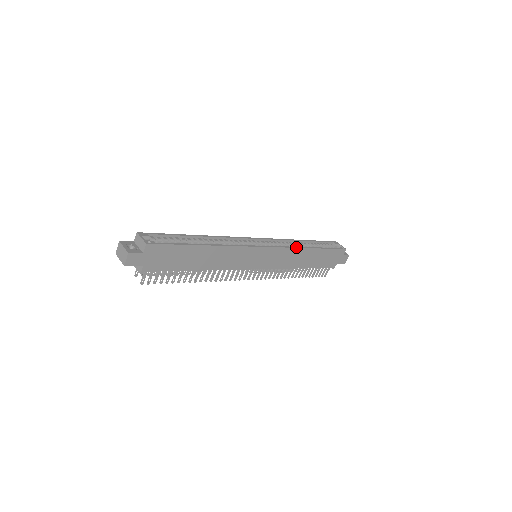
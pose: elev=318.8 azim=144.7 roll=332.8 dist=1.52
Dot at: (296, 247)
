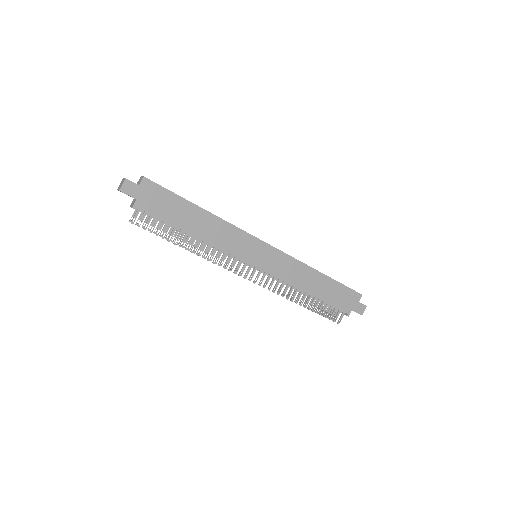
Dot at: (300, 261)
